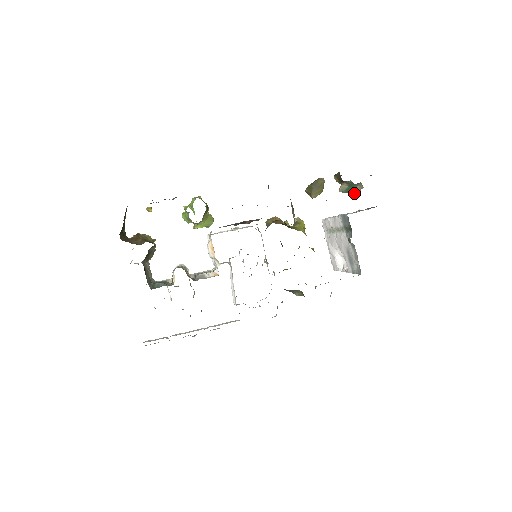
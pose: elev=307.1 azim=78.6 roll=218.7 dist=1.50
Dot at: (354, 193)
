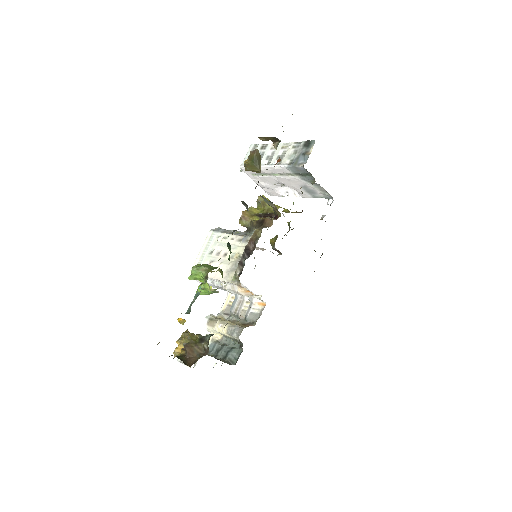
Dot at: occluded
